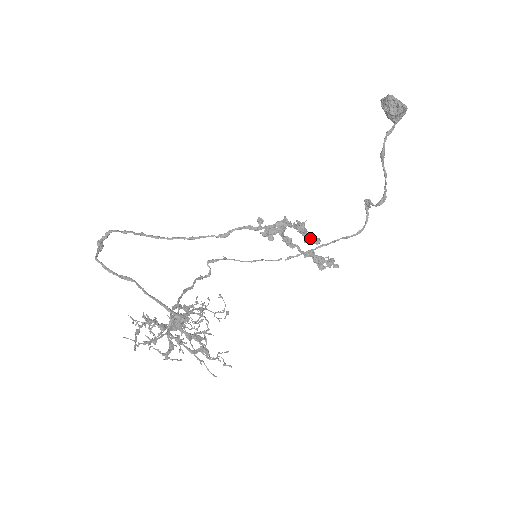
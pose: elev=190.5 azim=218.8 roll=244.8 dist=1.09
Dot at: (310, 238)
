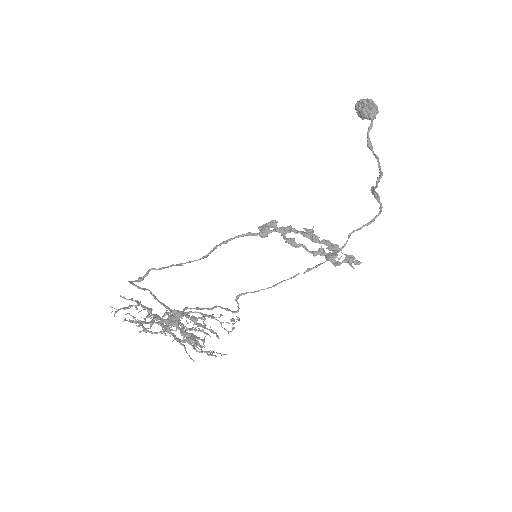
Dot at: occluded
